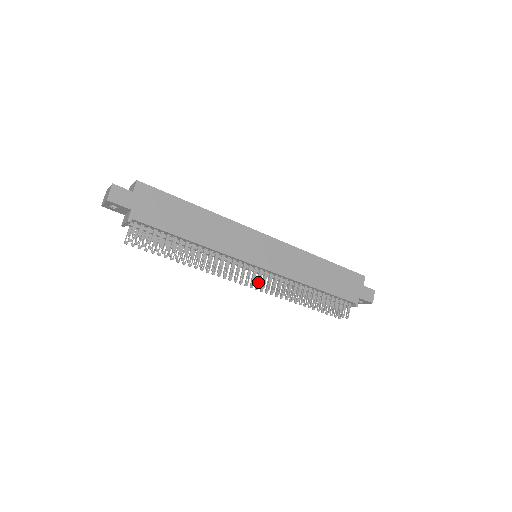
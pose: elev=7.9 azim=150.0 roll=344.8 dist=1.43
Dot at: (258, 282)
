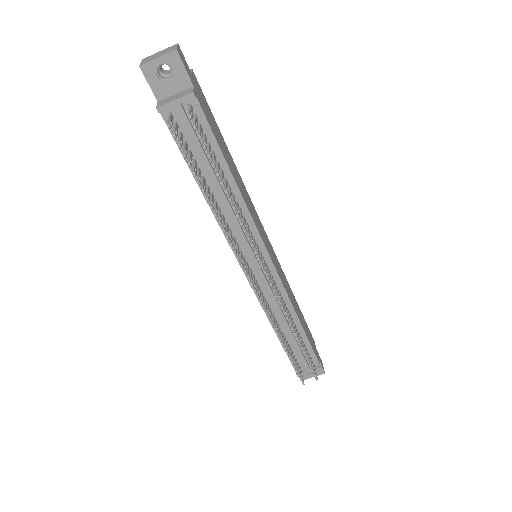
Dot at: (258, 289)
